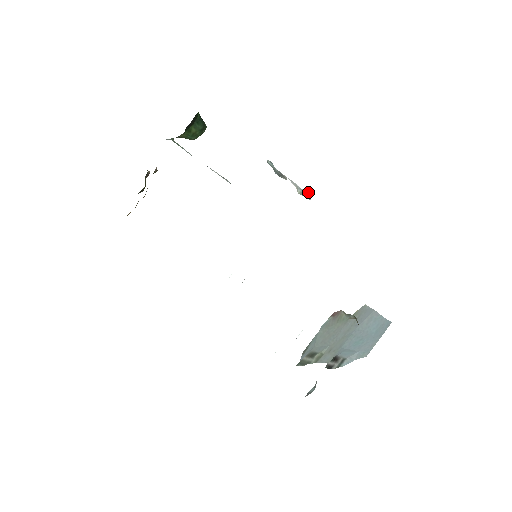
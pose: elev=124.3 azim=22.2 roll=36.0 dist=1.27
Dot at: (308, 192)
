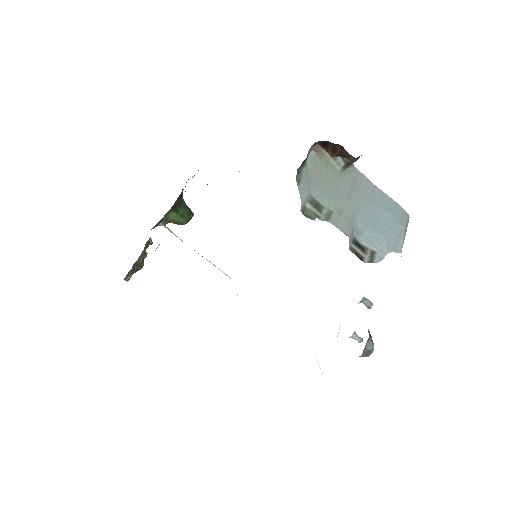
Dot at: occluded
